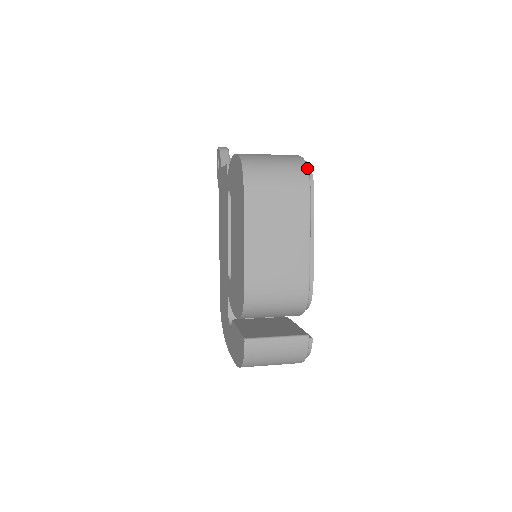
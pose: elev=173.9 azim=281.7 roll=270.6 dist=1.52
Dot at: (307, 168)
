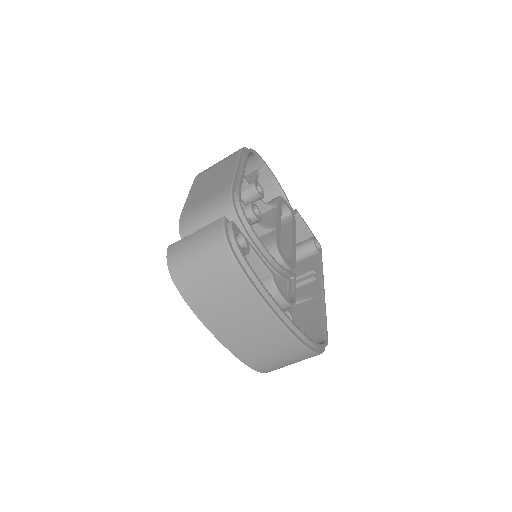
Dot at: (246, 148)
